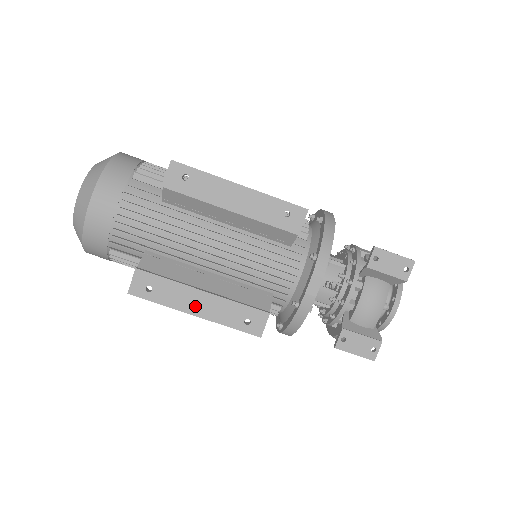
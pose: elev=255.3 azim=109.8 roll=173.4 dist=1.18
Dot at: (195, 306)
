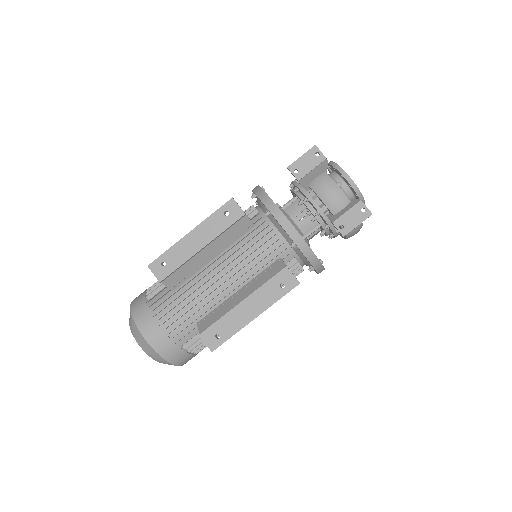
Dot at: (249, 314)
